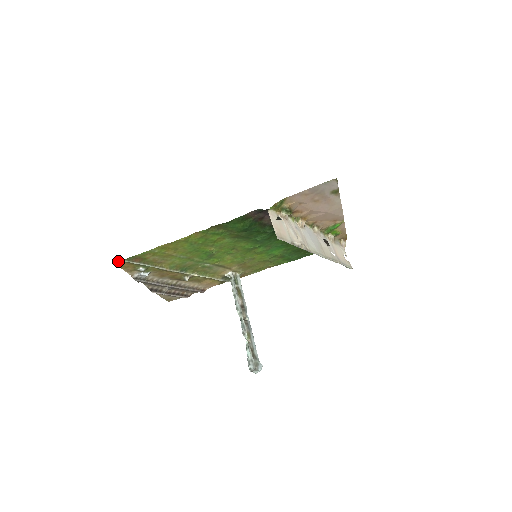
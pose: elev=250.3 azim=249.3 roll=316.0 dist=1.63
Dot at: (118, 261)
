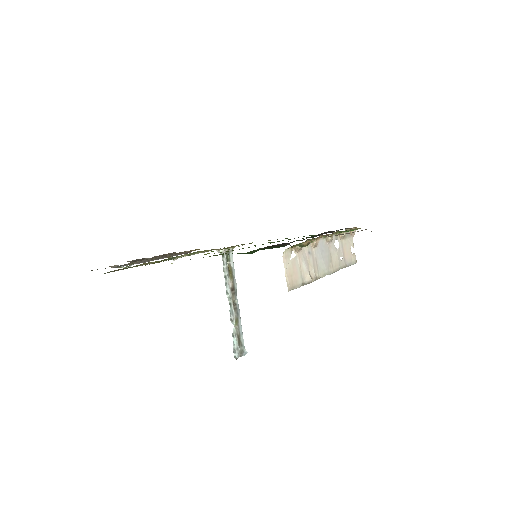
Dot at: (97, 269)
